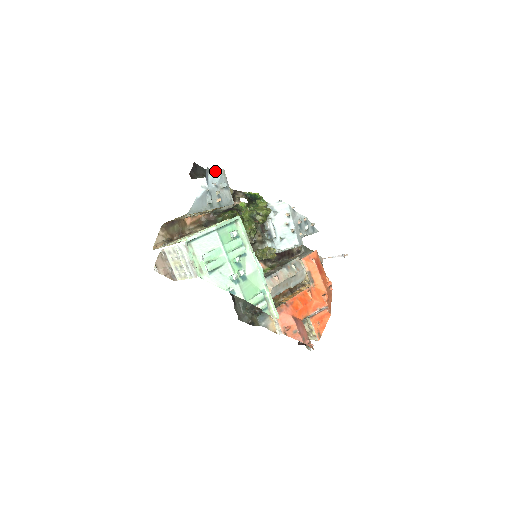
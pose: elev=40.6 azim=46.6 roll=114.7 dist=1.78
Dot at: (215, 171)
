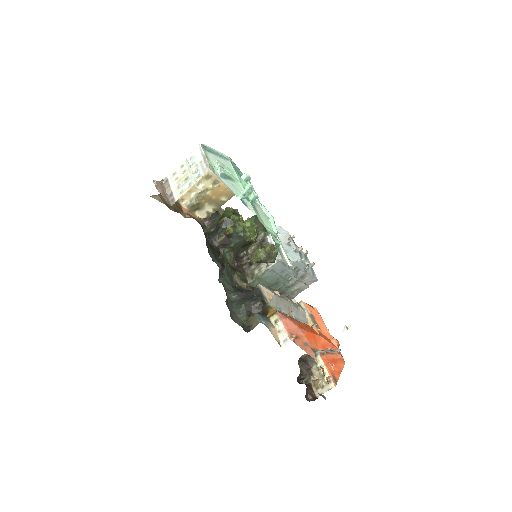
Dot at: occluded
